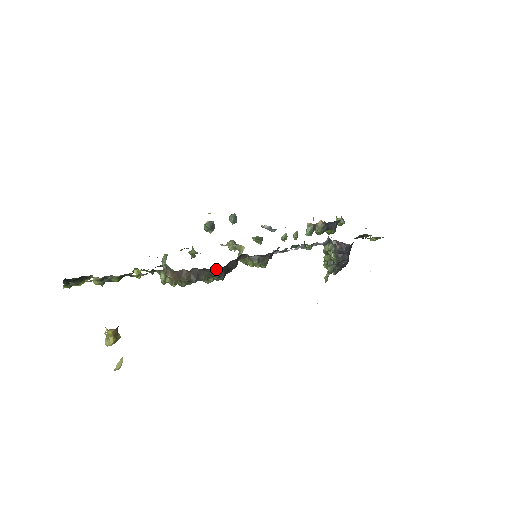
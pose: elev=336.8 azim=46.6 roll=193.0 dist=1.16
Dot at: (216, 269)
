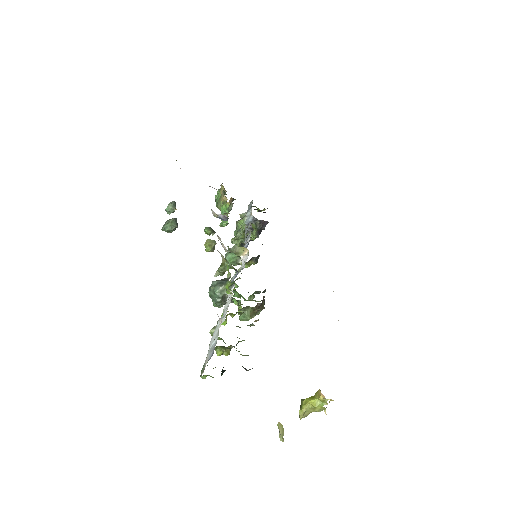
Dot at: occluded
